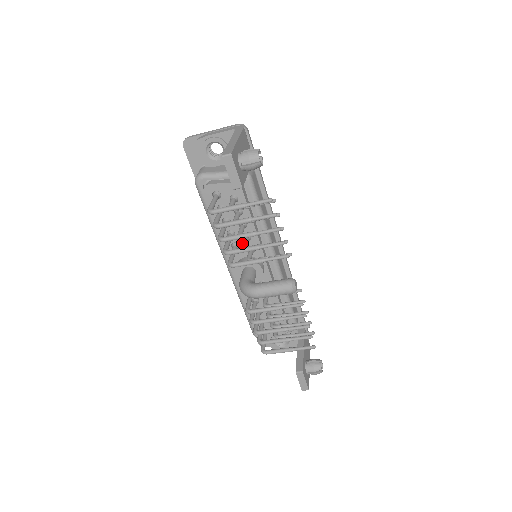
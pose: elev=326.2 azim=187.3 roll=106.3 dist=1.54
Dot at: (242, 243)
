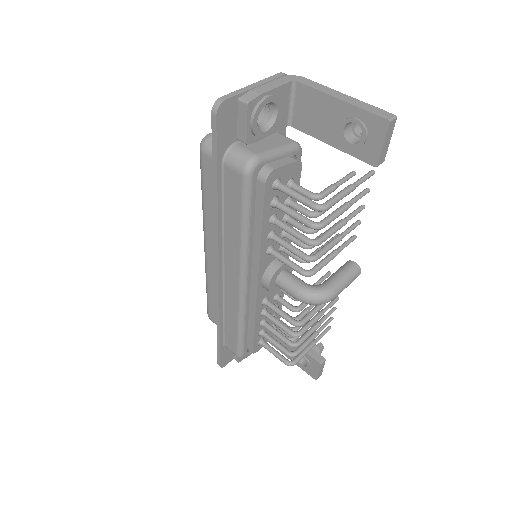
Dot at: (277, 243)
